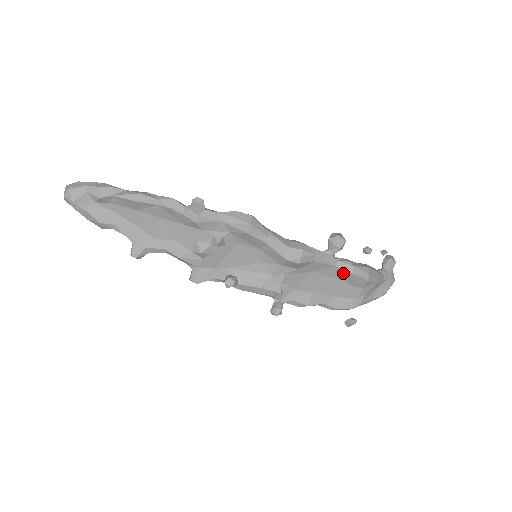
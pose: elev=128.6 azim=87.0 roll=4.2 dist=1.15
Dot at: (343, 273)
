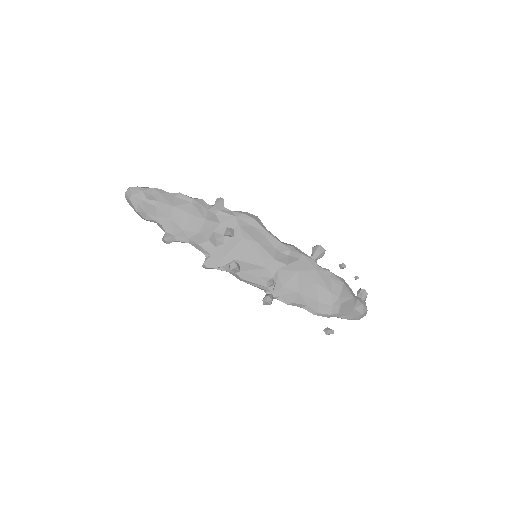
Dot at: (323, 277)
